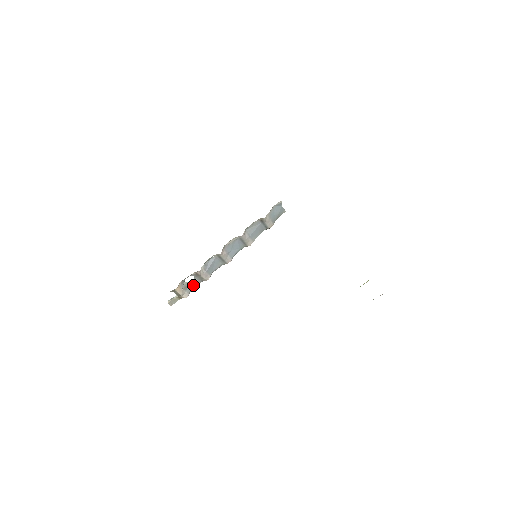
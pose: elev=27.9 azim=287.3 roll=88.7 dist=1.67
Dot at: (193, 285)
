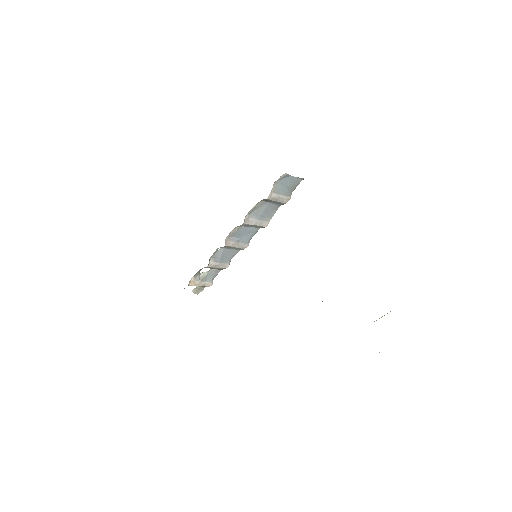
Dot at: (213, 274)
